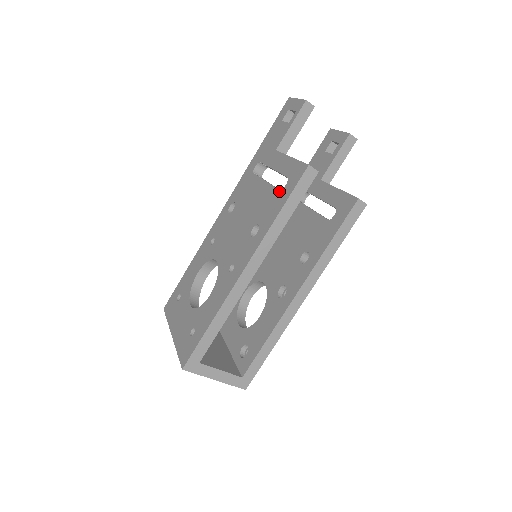
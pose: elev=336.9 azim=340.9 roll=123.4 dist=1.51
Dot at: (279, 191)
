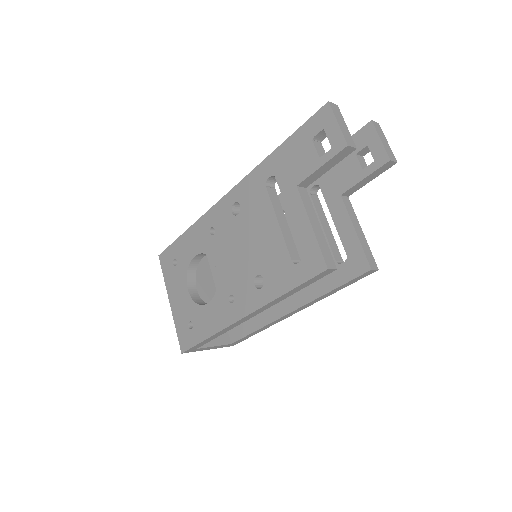
Dot at: (291, 262)
